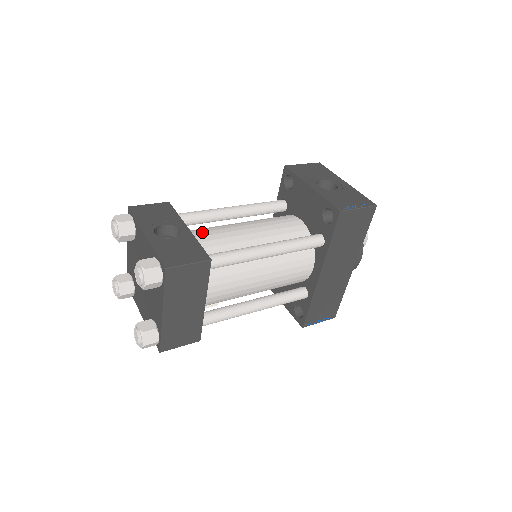
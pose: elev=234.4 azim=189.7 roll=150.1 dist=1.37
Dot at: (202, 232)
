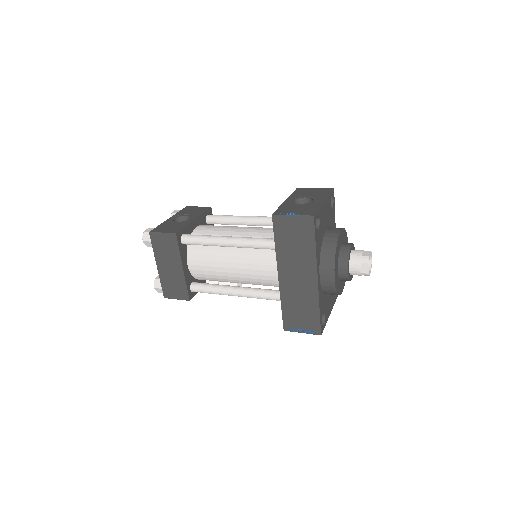
Dot at: (210, 226)
